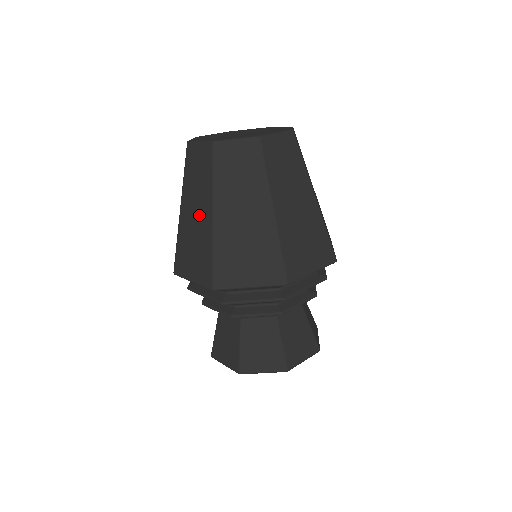
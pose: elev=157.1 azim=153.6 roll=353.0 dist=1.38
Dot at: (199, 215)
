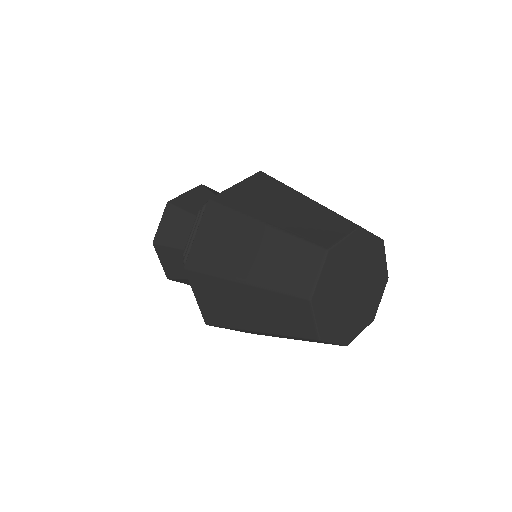
Dot at: (250, 315)
